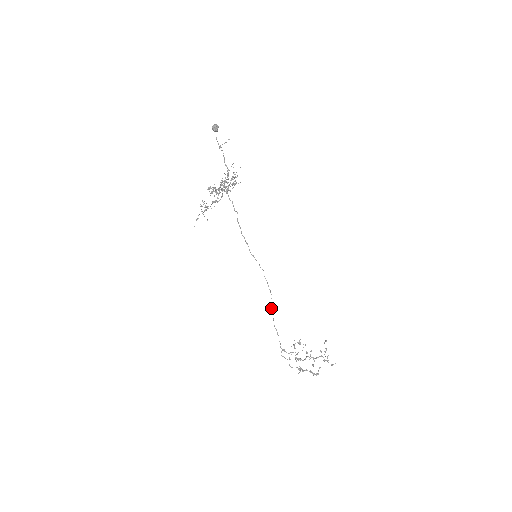
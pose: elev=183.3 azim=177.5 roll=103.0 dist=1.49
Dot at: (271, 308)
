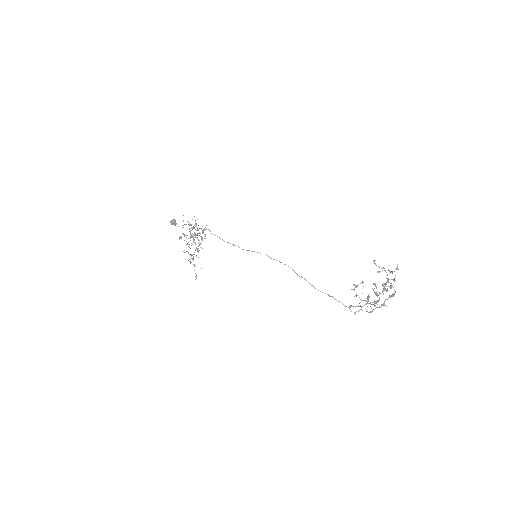
Dot at: occluded
